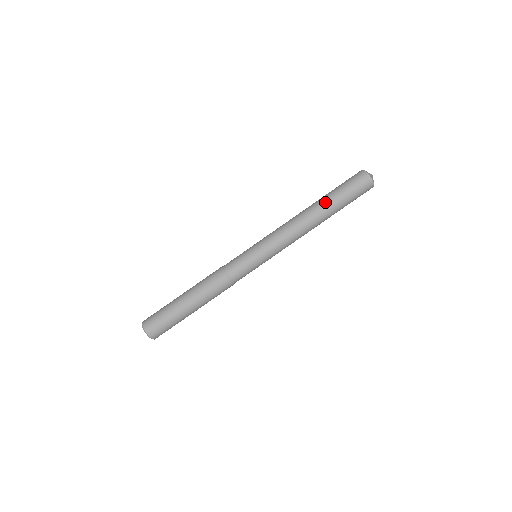
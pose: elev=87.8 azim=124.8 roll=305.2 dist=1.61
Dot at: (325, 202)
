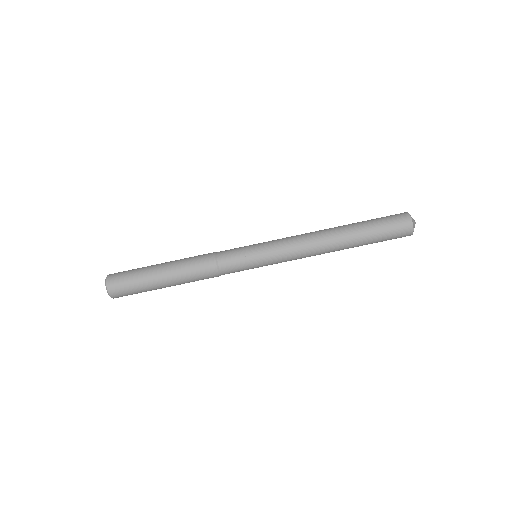
Dot at: (351, 225)
